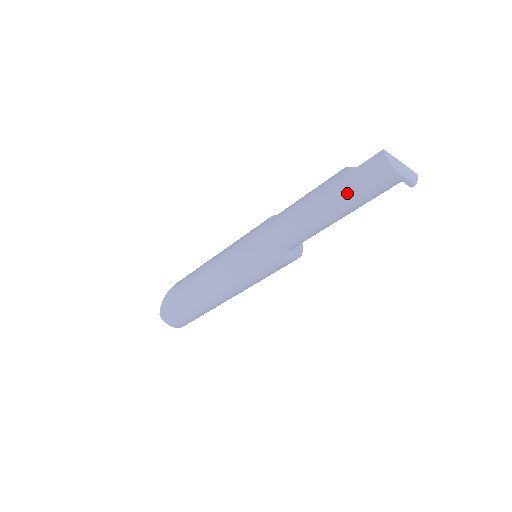
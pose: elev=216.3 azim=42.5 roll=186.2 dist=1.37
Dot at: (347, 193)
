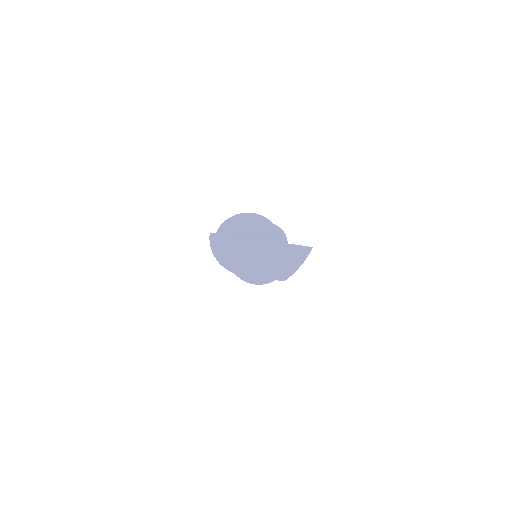
Dot at: occluded
